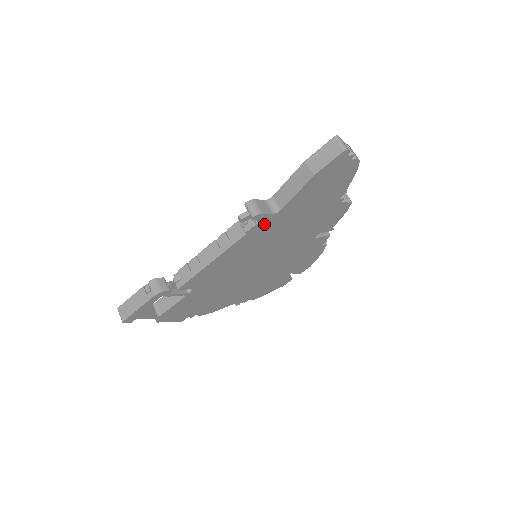
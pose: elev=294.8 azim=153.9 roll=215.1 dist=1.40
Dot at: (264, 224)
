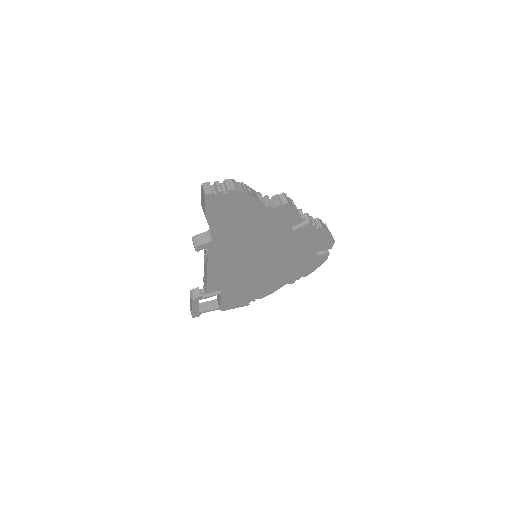
Dot at: (214, 247)
